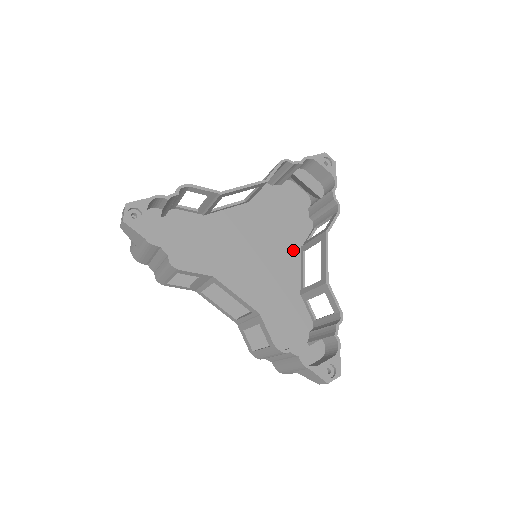
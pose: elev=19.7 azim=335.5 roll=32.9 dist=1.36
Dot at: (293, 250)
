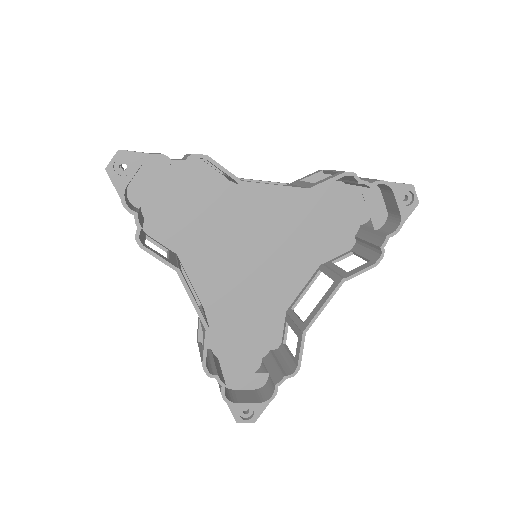
Dot at: (310, 263)
